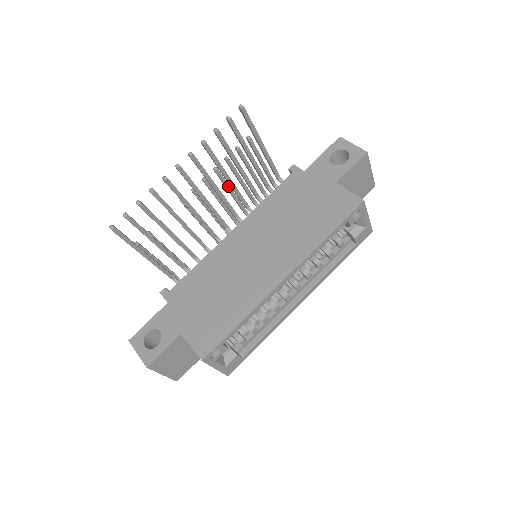
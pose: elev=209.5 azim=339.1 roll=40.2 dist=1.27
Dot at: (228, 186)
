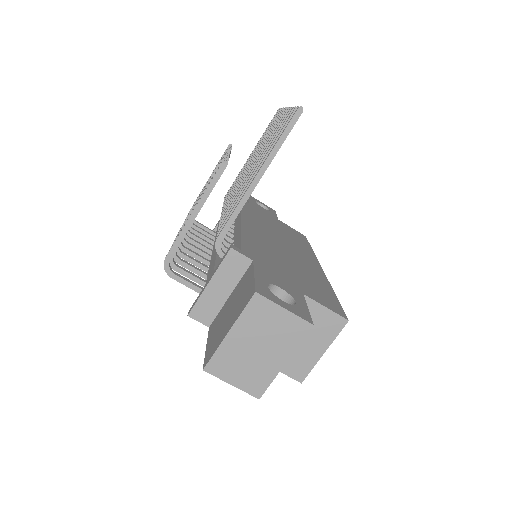
Dot at: occluded
